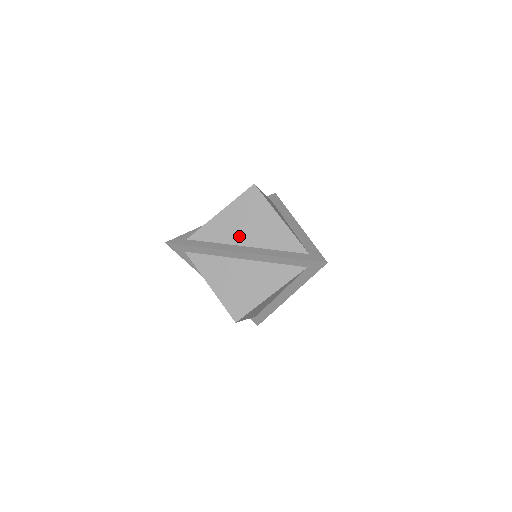
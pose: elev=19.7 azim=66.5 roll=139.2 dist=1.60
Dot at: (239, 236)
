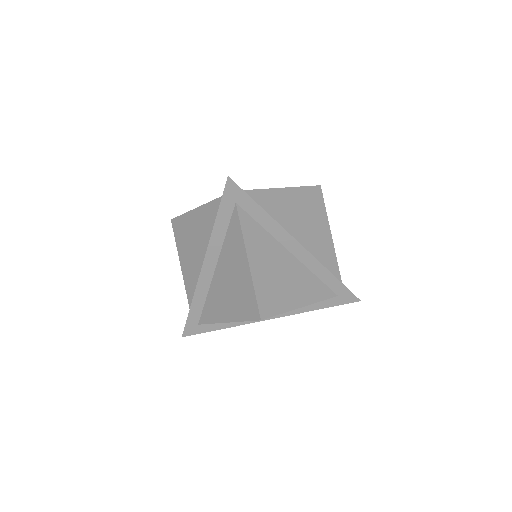
Dot at: (294, 225)
